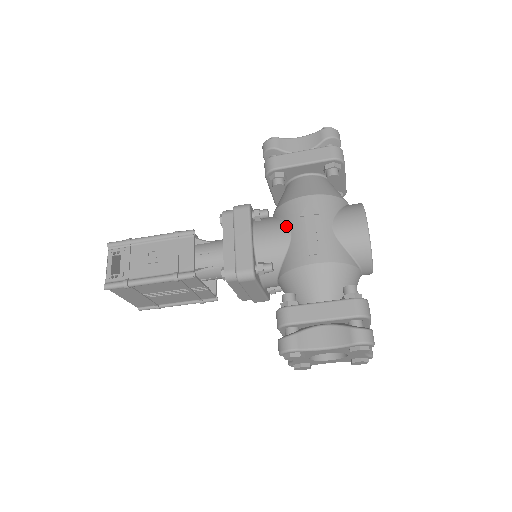
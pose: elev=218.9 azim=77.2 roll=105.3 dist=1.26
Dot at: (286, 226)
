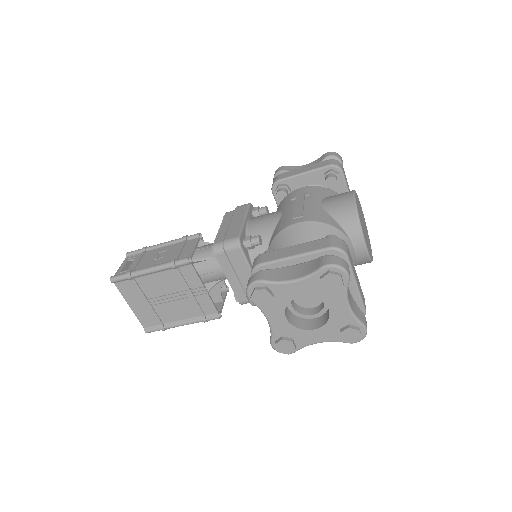
Dot at: (279, 211)
